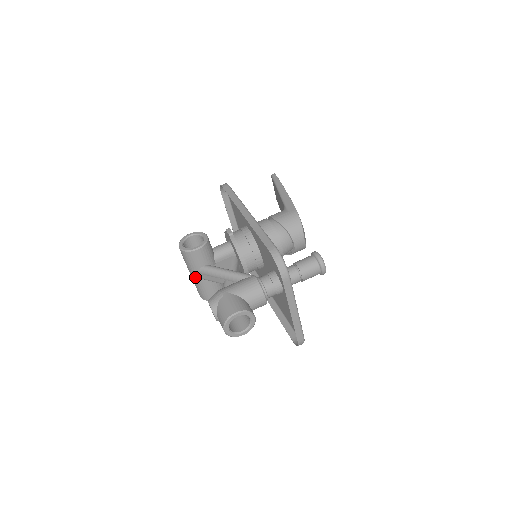
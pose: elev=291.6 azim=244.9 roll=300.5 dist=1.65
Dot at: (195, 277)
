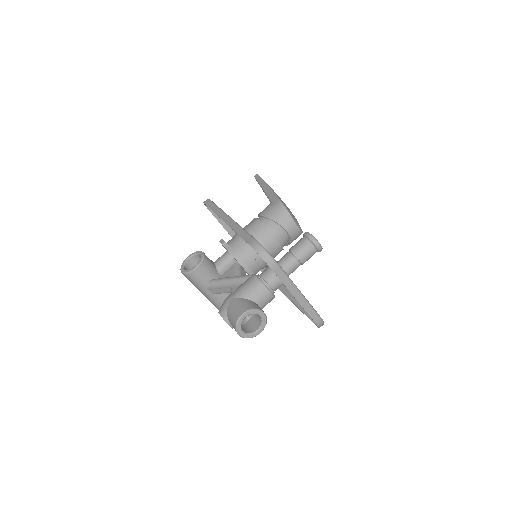
Dot at: (206, 294)
